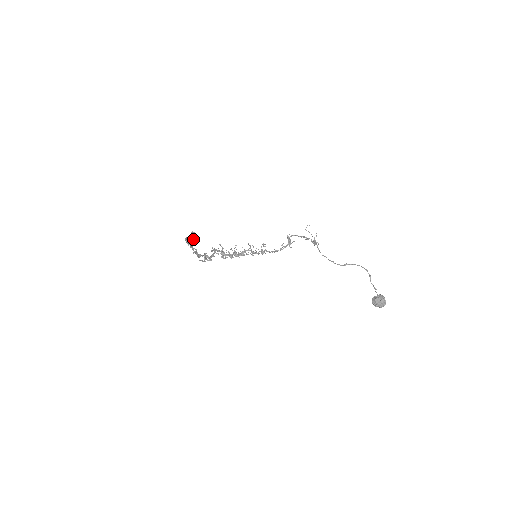
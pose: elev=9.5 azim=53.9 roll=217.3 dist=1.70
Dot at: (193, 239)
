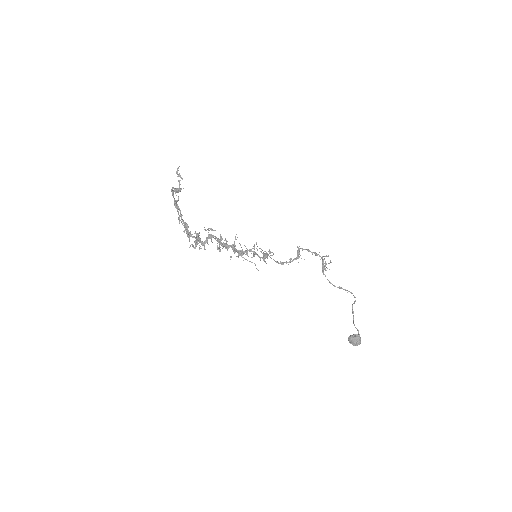
Dot at: (179, 188)
